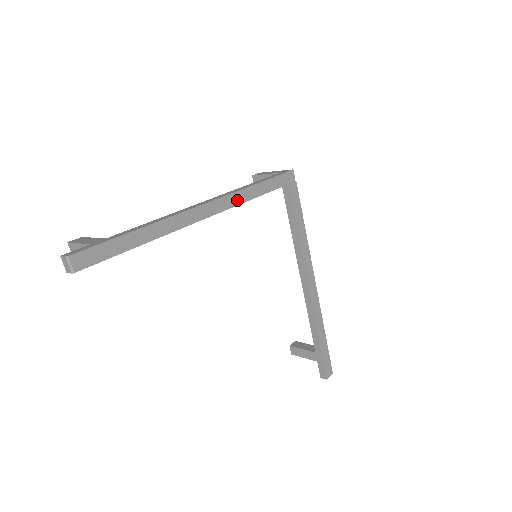
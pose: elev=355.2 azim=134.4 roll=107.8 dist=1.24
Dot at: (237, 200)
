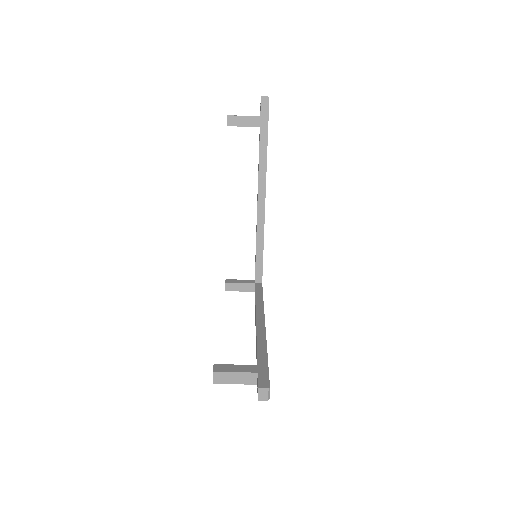
Dot at: occluded
